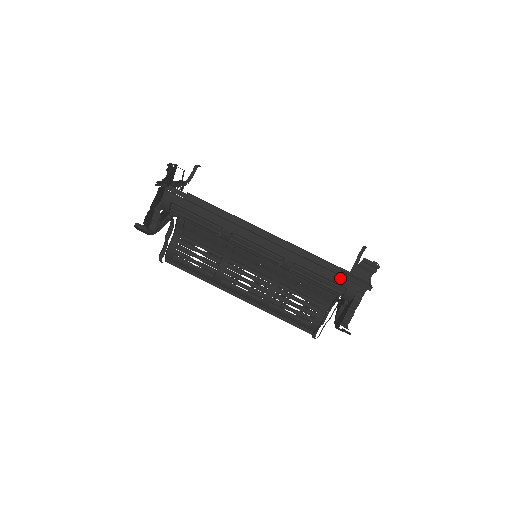
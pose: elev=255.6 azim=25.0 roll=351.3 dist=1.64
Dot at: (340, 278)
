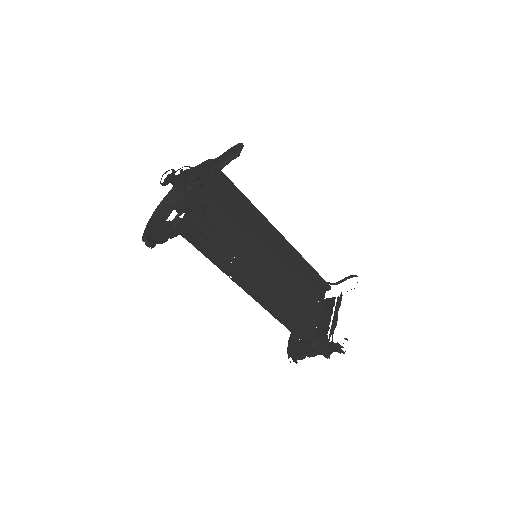
Dot at: (310, 342)
